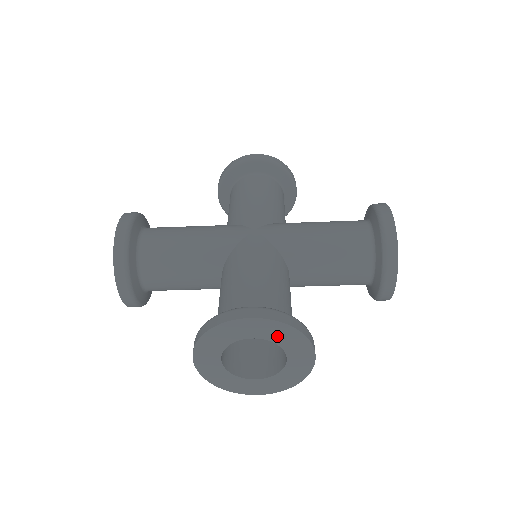
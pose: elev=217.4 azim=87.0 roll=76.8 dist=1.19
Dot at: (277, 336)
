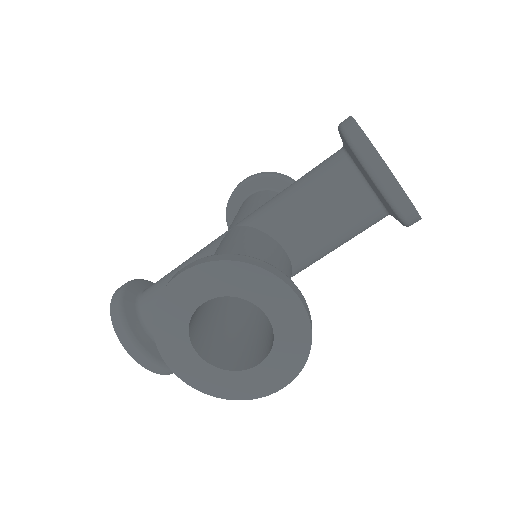
Dot at: (226, 284)
